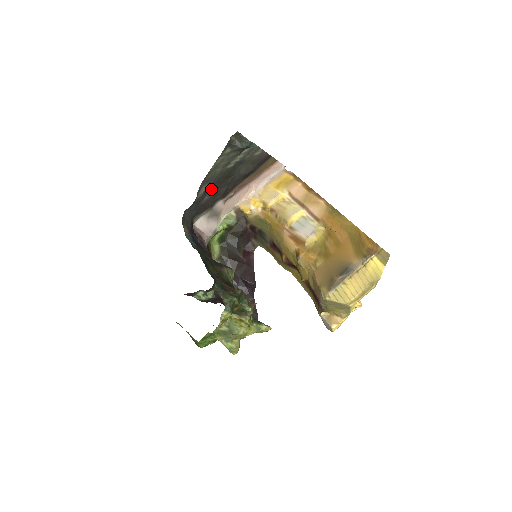
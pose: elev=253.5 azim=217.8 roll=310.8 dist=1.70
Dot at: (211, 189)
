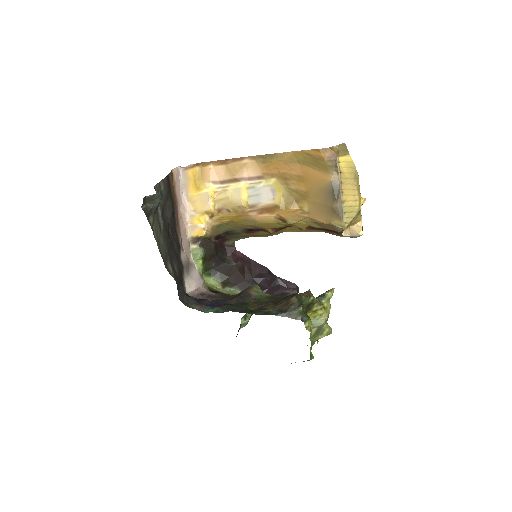
Dot at: (172, 258)
